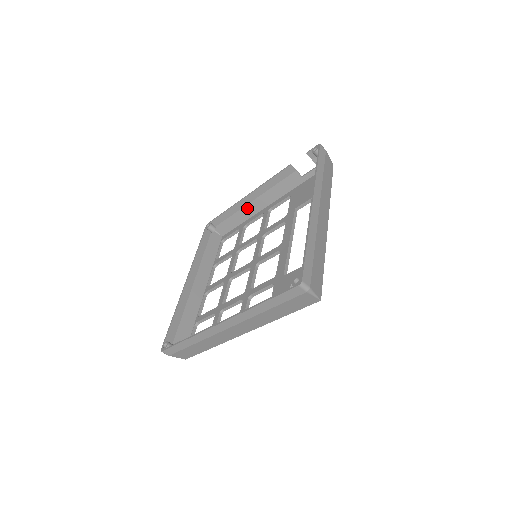
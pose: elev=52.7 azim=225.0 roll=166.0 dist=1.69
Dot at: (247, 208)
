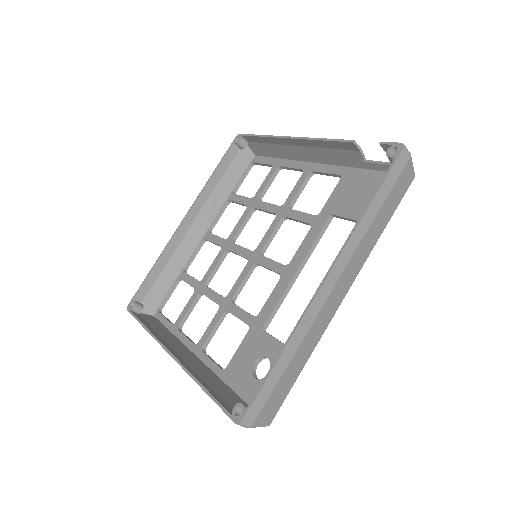
Dot at: (288, 148)
